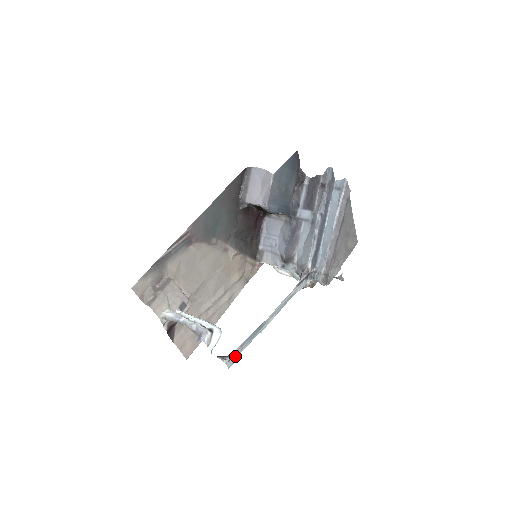
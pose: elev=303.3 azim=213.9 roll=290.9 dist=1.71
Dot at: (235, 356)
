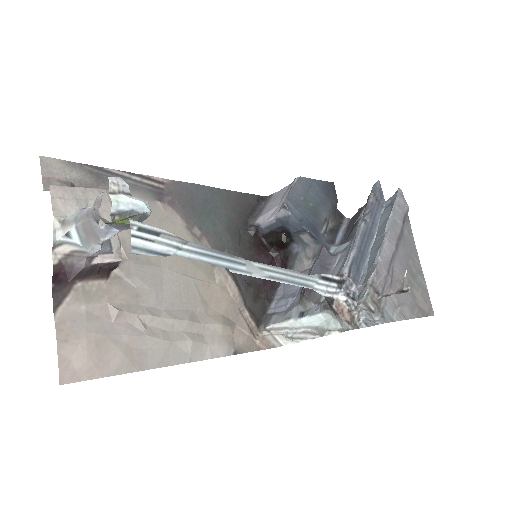
Dot at: (158, 242)
